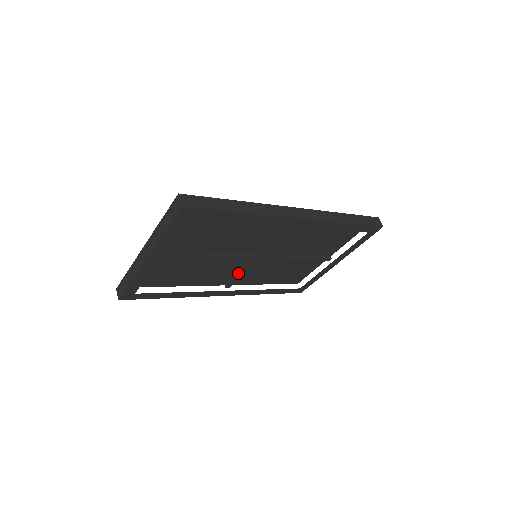
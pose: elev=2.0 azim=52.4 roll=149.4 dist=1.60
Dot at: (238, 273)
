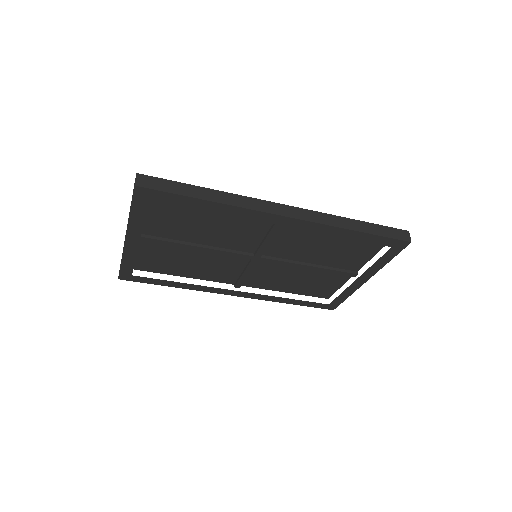
Dot at: (242, 273)
